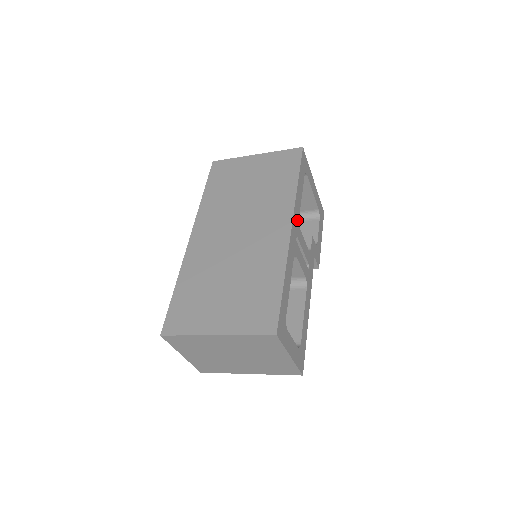
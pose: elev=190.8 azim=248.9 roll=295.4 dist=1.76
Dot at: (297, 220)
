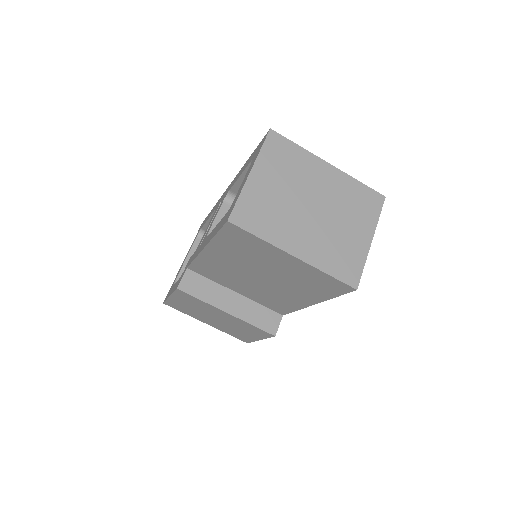
Dot at: occluded
